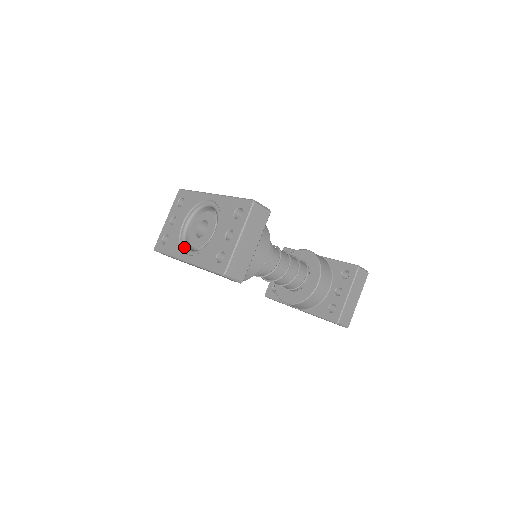
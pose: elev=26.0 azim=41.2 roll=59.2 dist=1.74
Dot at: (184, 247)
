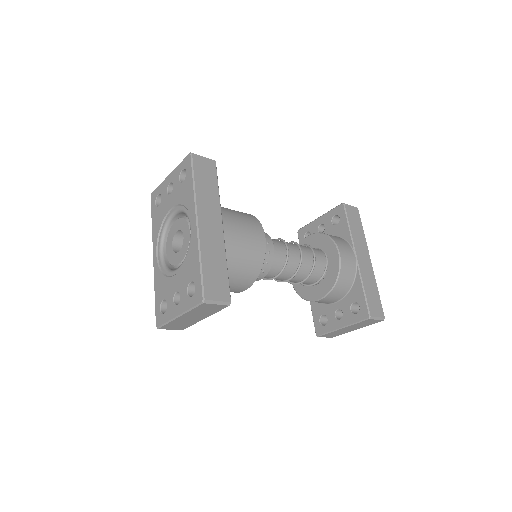
Dot at: (160, 239)
